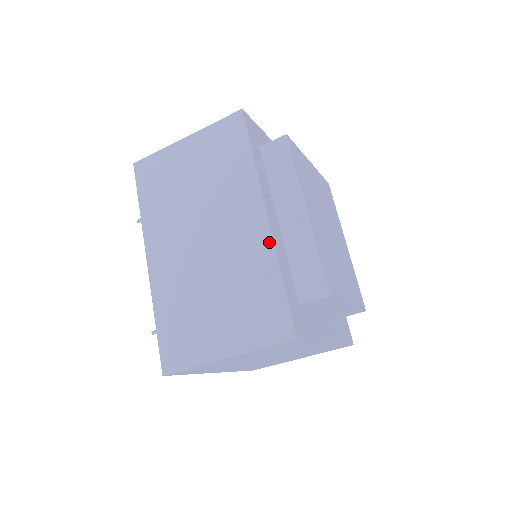
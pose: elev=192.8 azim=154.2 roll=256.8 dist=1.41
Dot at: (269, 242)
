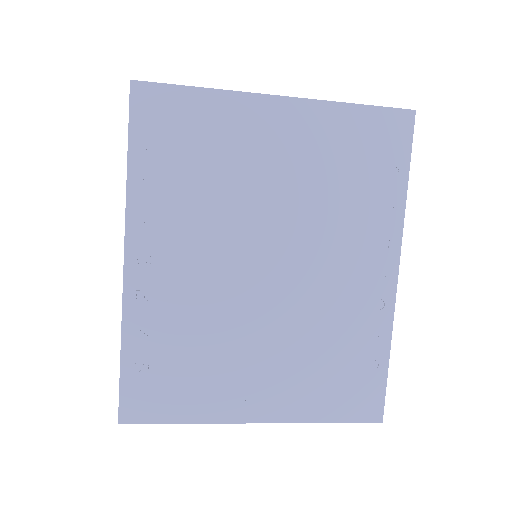
Dot at: (123, 297)
